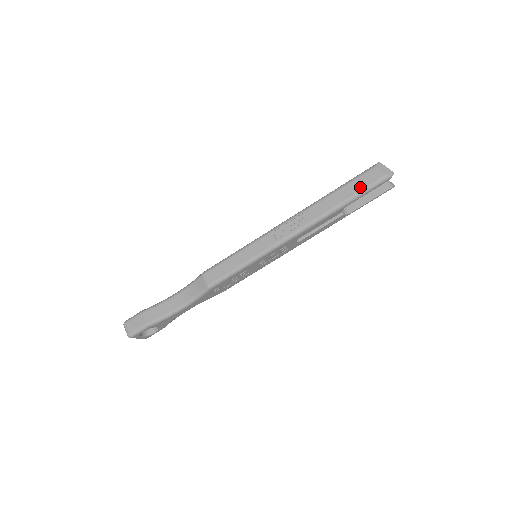
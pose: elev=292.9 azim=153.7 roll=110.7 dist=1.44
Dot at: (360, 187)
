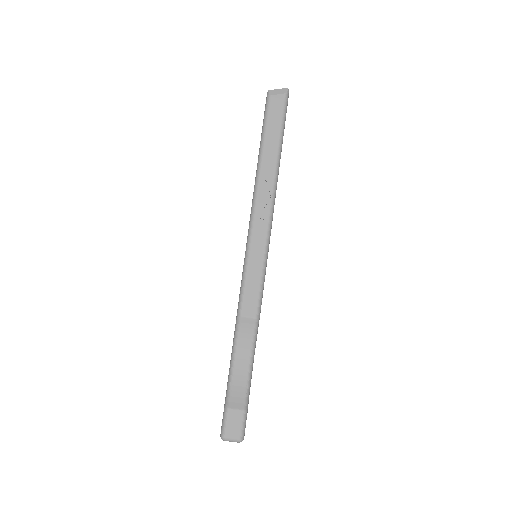
Dot at: (278, 120)
